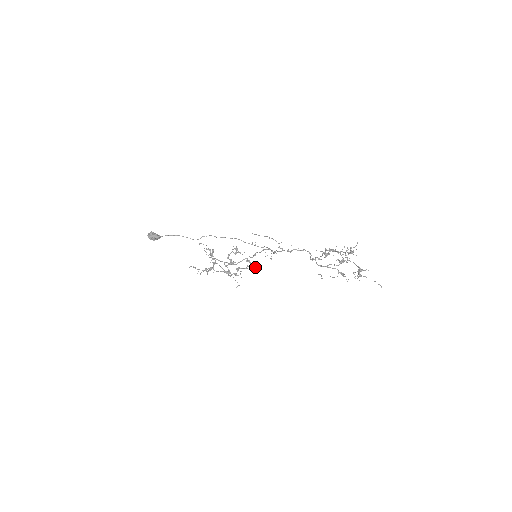
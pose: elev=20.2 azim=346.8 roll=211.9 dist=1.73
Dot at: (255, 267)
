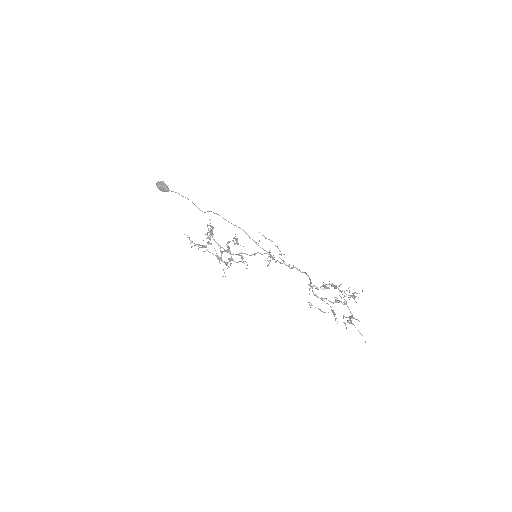
Dot at: occluded
